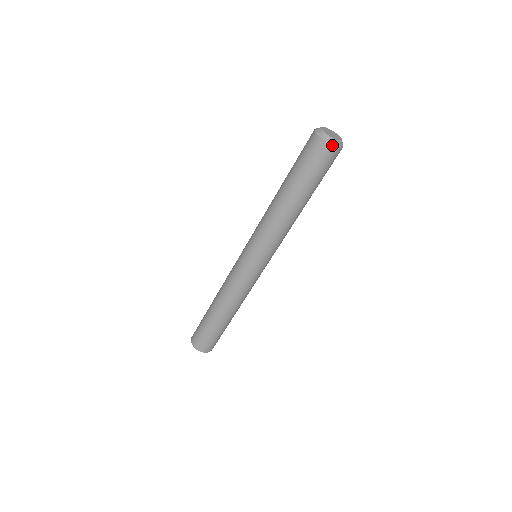
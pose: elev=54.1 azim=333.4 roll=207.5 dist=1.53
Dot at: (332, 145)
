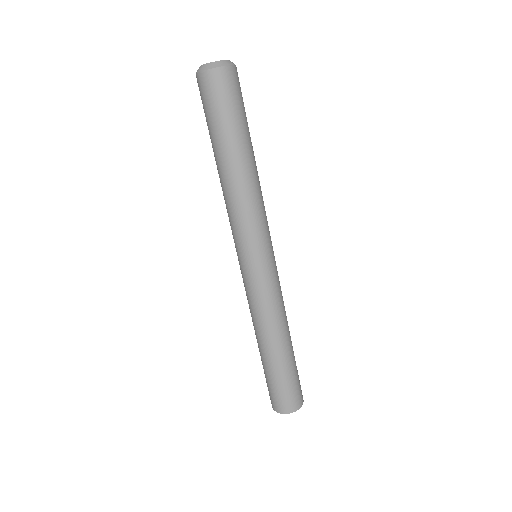
Dot at: (222, 67)
